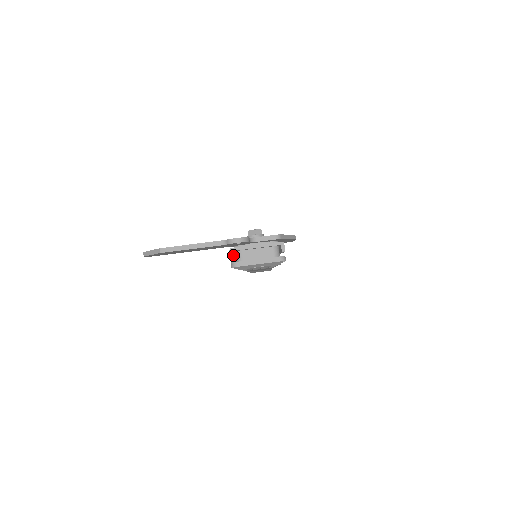
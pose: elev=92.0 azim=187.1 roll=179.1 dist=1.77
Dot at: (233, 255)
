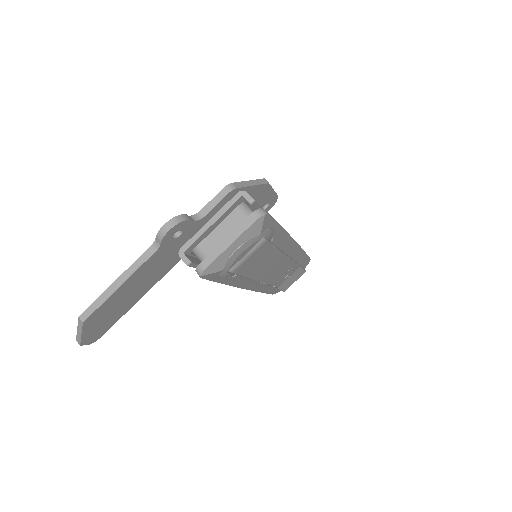
Dot at: (194, 260)
